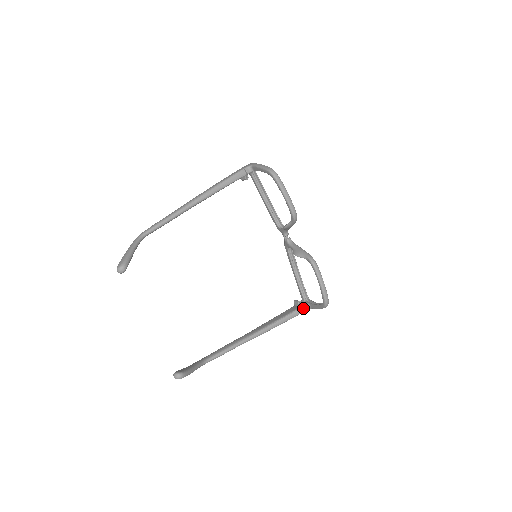
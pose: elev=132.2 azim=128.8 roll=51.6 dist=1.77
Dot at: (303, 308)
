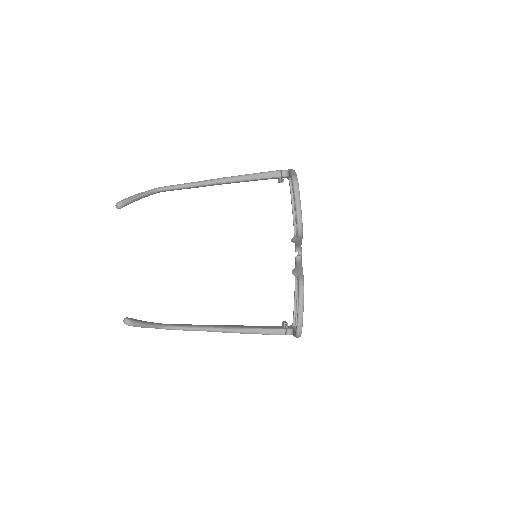
Dot at: (285, 331)
